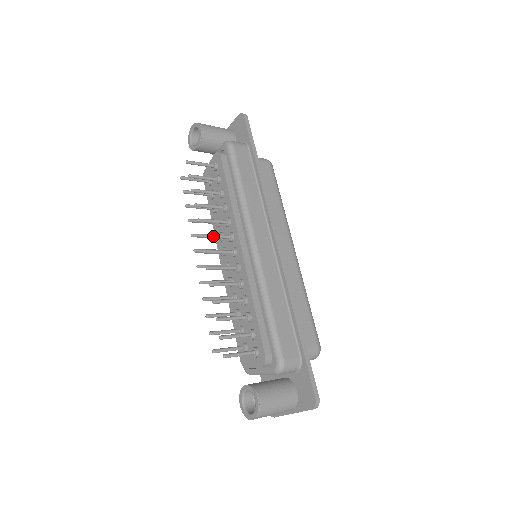
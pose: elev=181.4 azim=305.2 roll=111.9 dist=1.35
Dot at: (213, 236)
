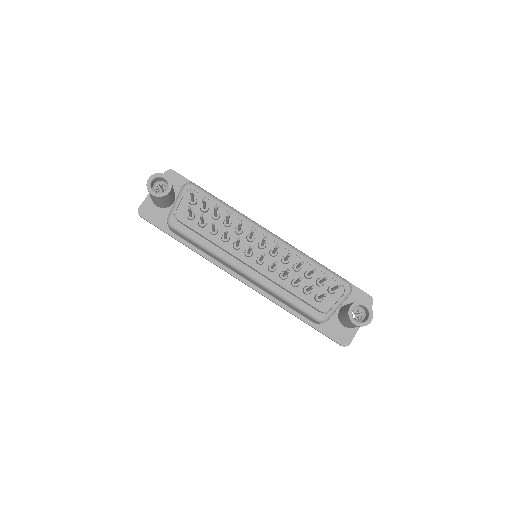
Dot at: occluded
